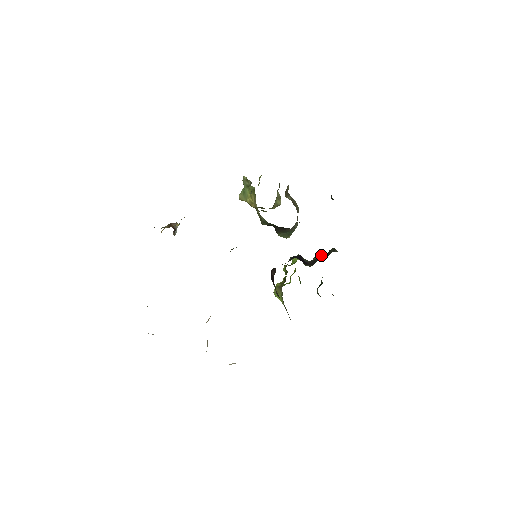
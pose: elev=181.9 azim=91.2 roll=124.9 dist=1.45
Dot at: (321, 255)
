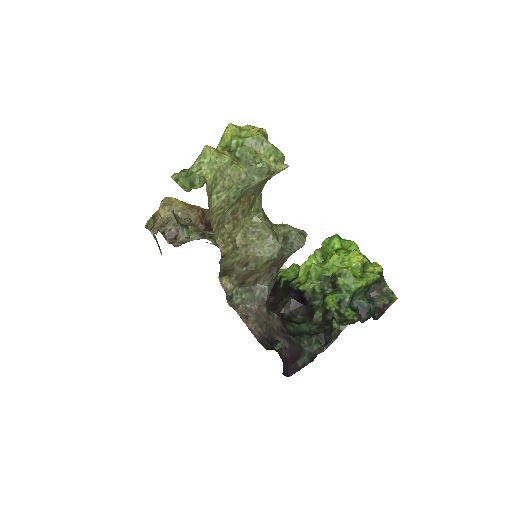
Dot at: (324, 311)
